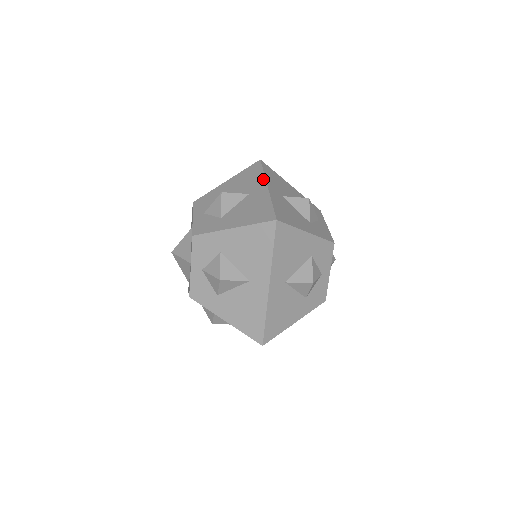
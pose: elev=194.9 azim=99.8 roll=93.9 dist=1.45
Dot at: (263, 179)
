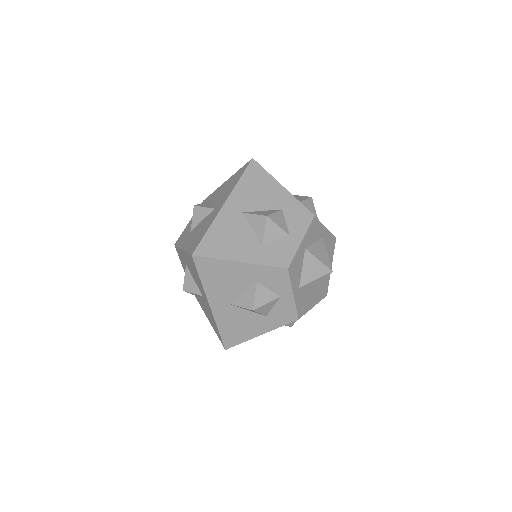
Dot at: (204, 293)
